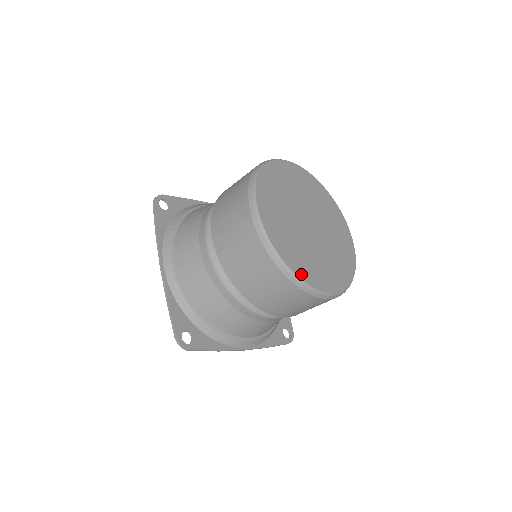
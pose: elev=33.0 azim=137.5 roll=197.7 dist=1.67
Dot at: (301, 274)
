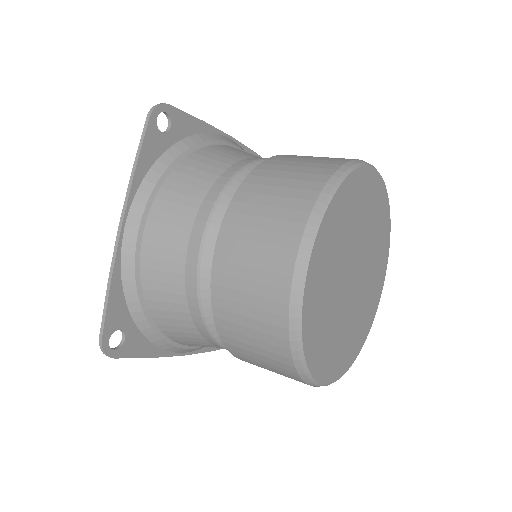
Dot at: (314, 364)
